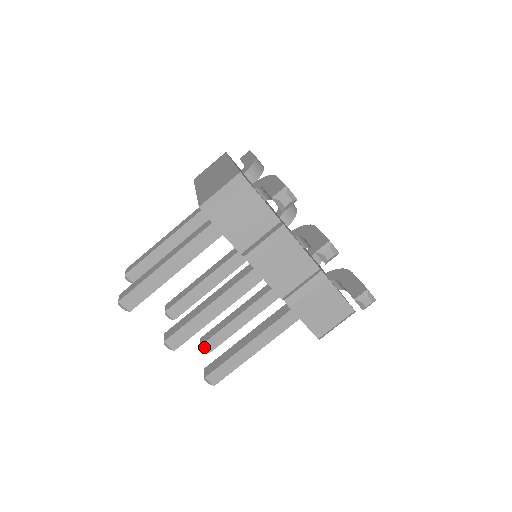
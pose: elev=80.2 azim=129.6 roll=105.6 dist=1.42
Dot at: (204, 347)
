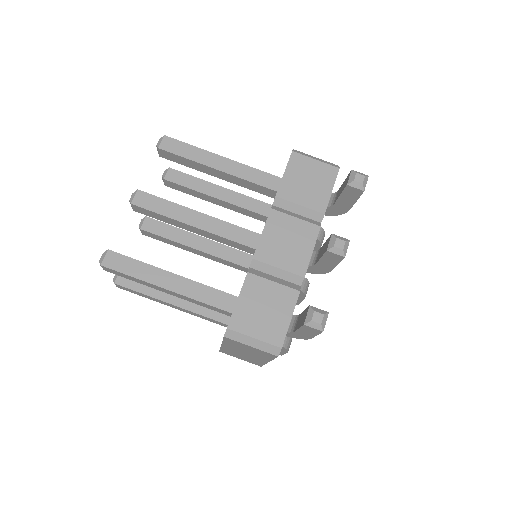
Dot at: occluded
